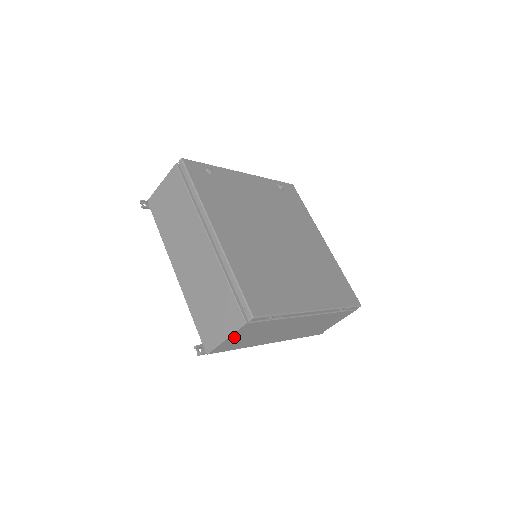
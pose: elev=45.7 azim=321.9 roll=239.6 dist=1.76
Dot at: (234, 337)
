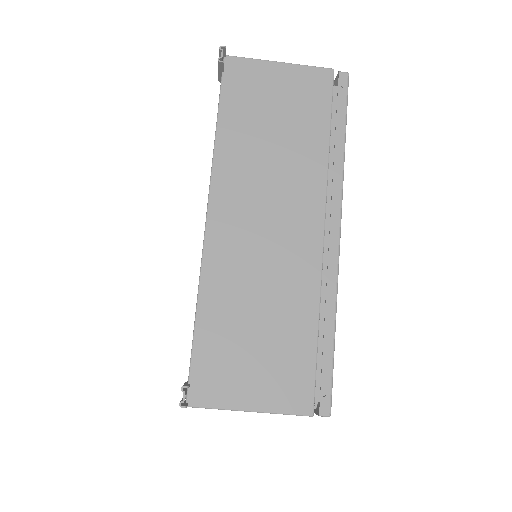
Dot at: occluded
